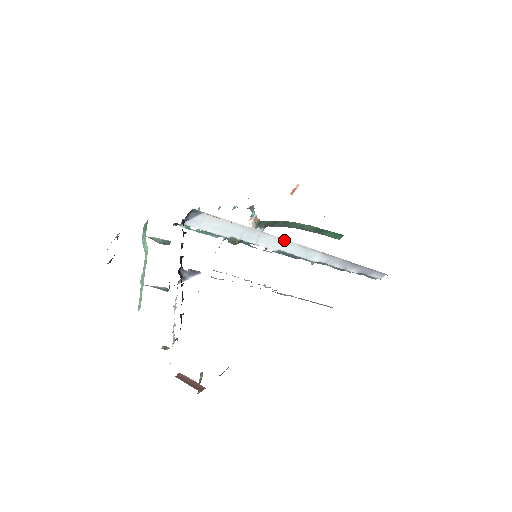
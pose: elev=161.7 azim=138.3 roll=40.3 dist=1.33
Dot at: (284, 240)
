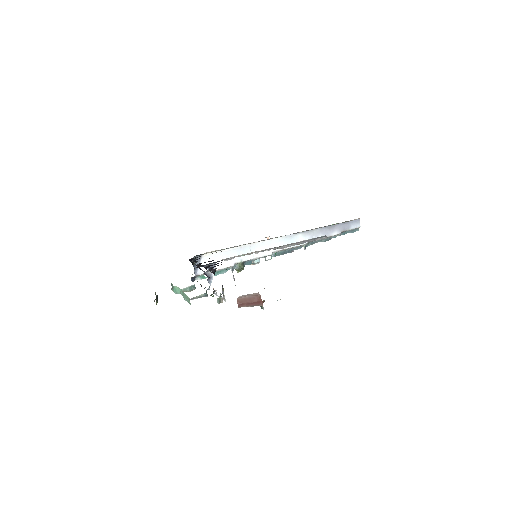
Dot at: (269, 241)
